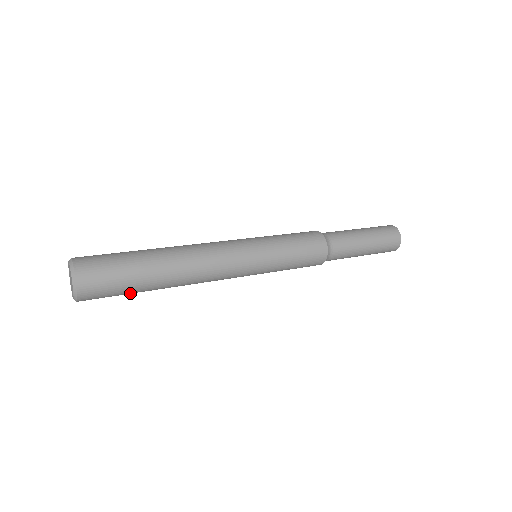
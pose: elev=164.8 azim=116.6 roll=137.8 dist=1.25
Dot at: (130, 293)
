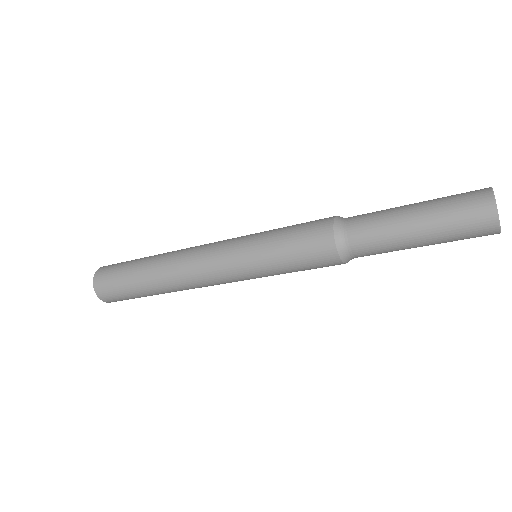
Dot at: (144, 296)
